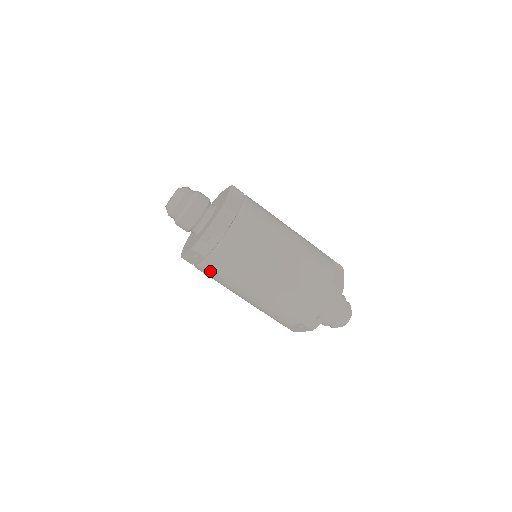
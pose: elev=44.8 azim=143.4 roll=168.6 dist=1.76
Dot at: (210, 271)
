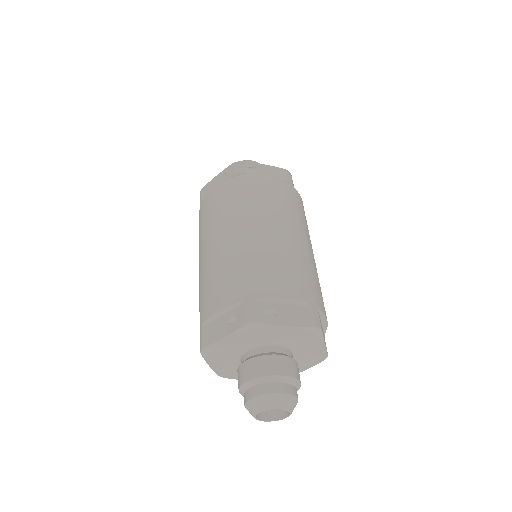
Dot at: (220, 192)
